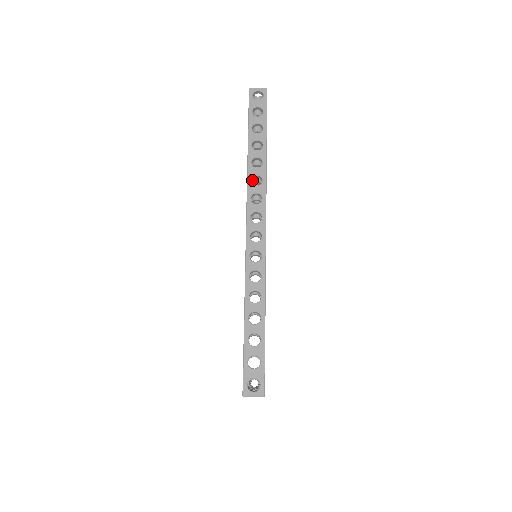
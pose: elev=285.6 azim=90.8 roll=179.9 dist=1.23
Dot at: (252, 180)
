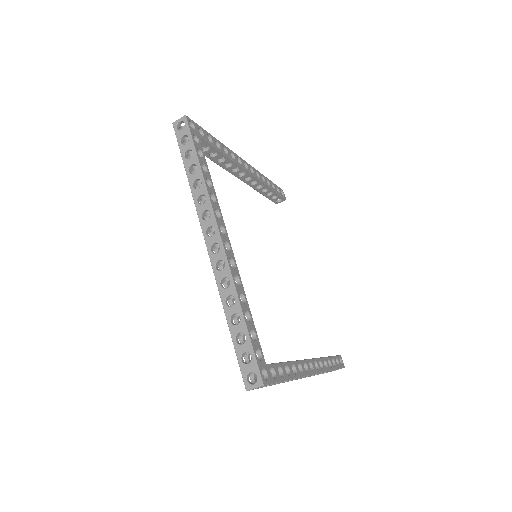
Dot at: (203, 199)
